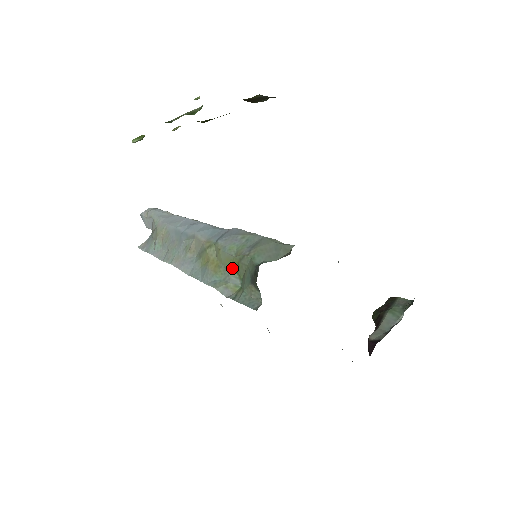
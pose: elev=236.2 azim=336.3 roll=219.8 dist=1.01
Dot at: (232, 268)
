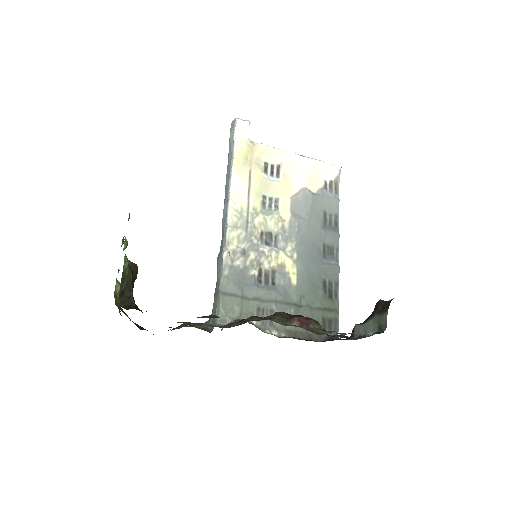
Dot at: occluded
